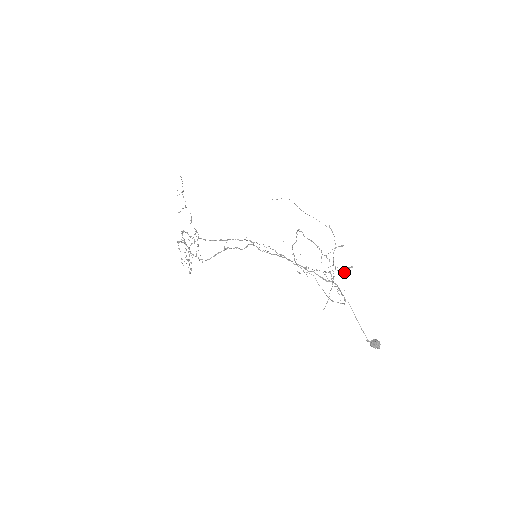
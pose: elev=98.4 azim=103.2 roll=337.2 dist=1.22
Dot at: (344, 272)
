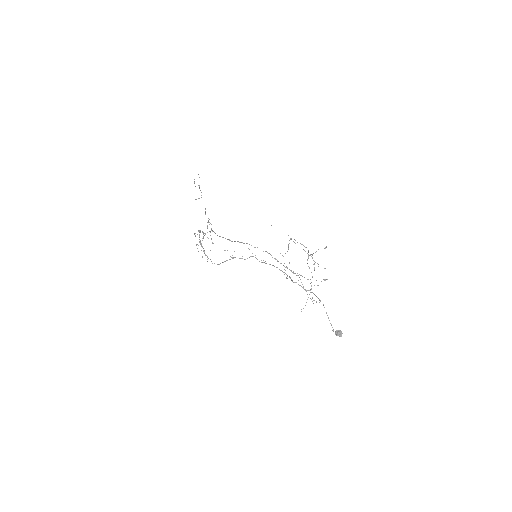
Dot at: occluded
